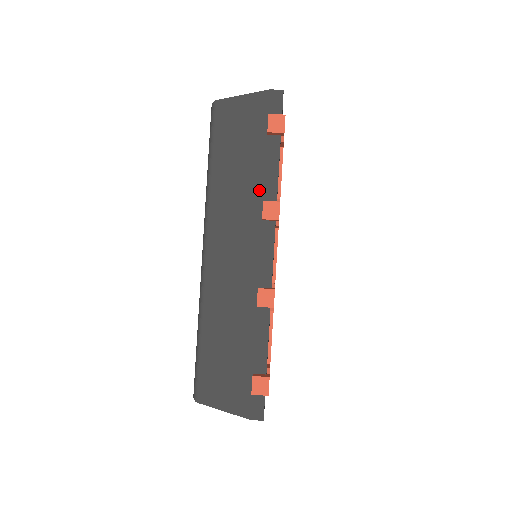
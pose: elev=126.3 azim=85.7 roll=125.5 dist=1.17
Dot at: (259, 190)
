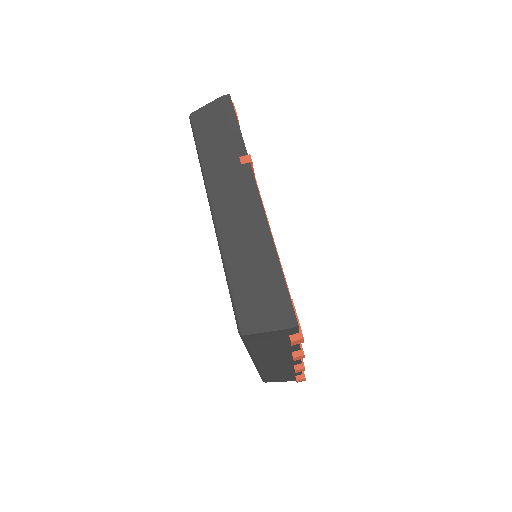
Dot at: (288, 351)
